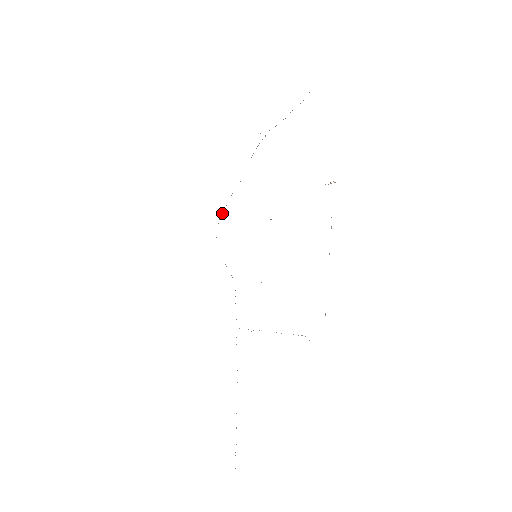
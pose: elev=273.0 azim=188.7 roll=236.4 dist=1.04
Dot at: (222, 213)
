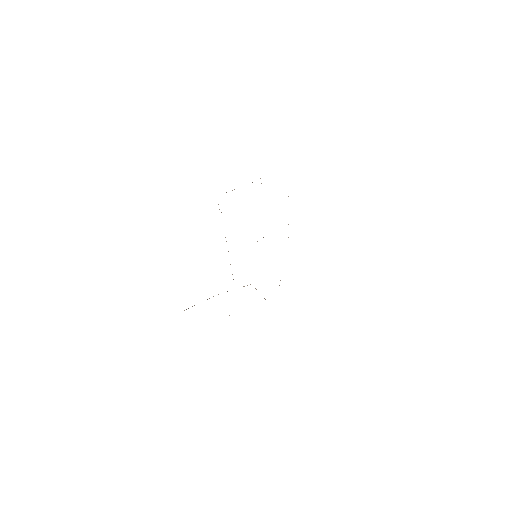
Dot at: occluded
